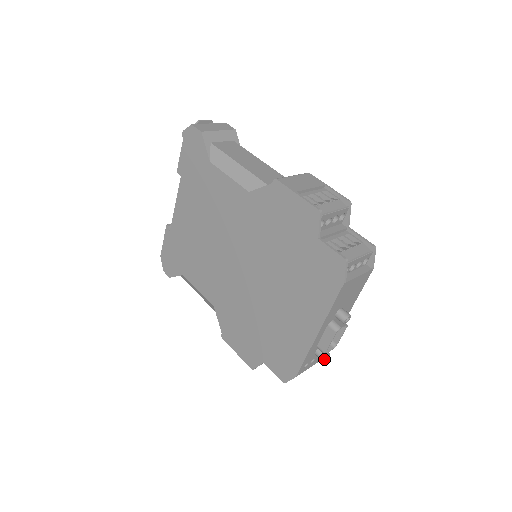
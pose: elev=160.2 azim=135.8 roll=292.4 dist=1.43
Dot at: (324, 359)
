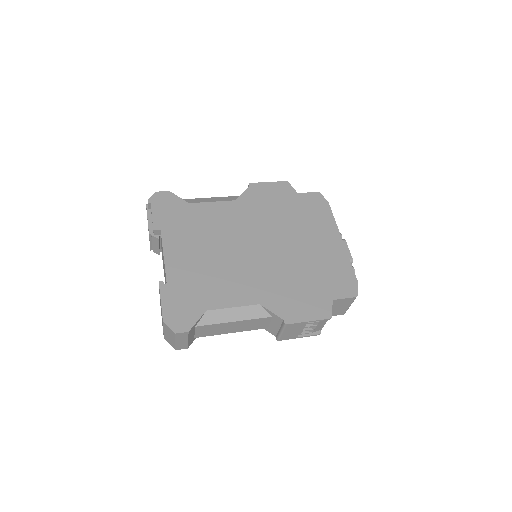
Dot at: occluded
